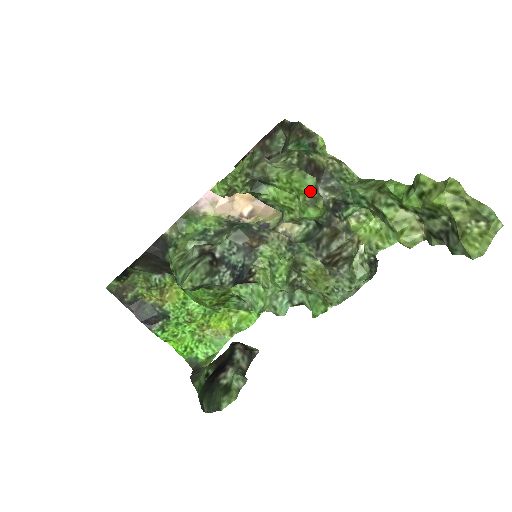
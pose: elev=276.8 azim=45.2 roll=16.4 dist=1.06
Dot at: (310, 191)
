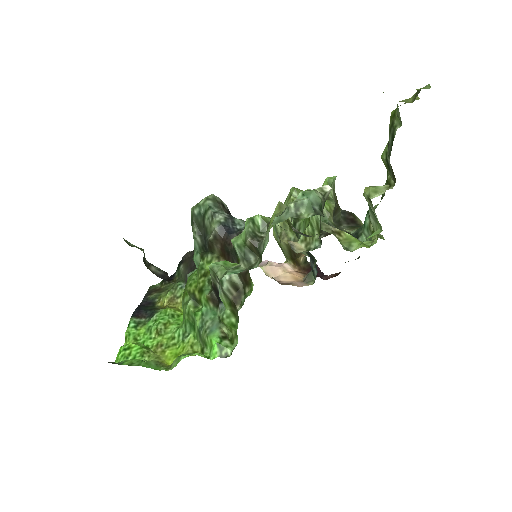
Dot at: (326, 179)
